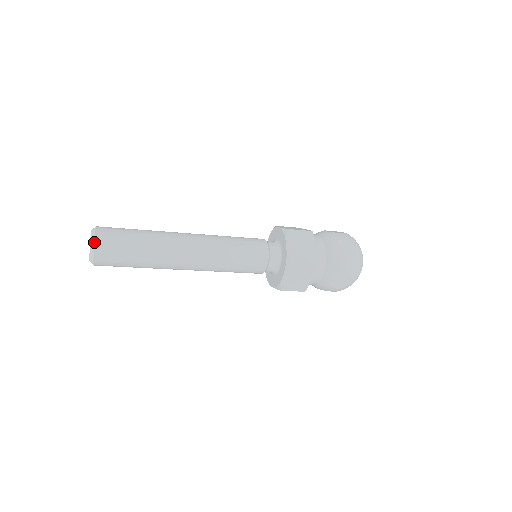
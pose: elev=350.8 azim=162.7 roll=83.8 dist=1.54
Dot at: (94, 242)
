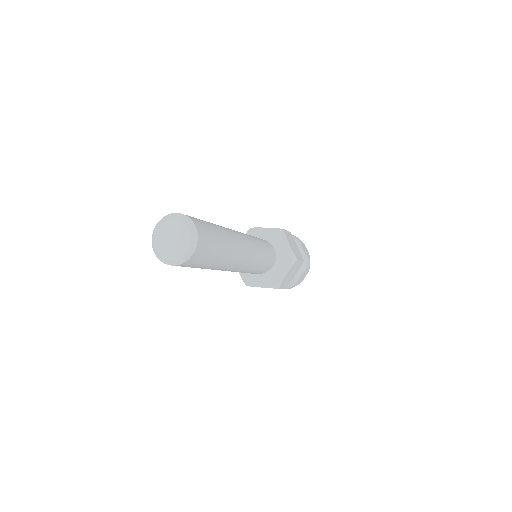
Dot at: (197, 232)
